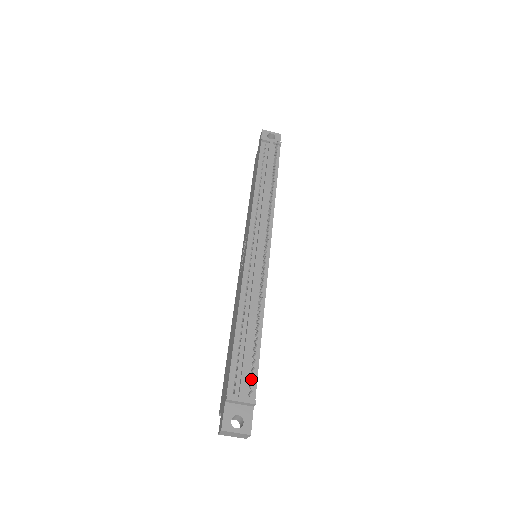
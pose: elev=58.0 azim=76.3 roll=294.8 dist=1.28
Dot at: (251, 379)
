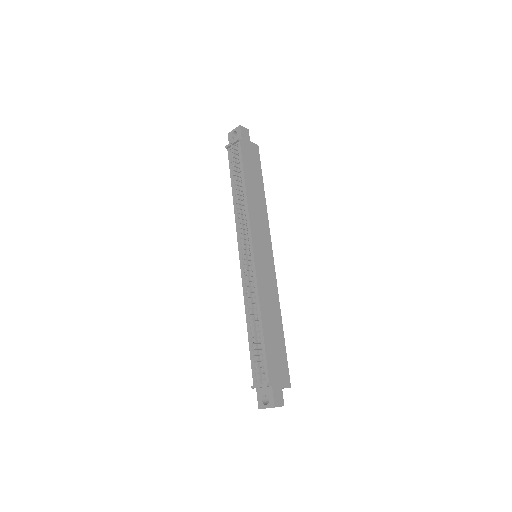
Dot at: (263, 367)
